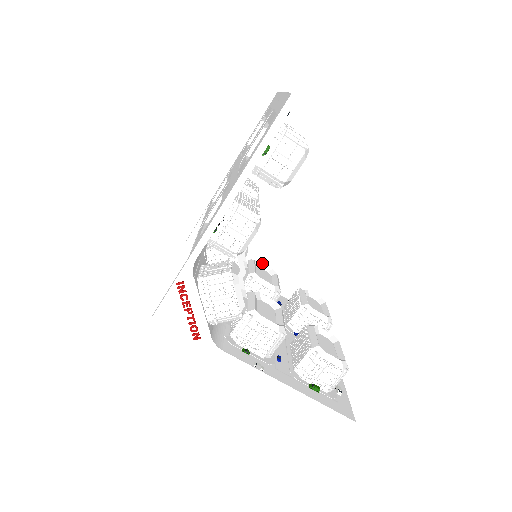
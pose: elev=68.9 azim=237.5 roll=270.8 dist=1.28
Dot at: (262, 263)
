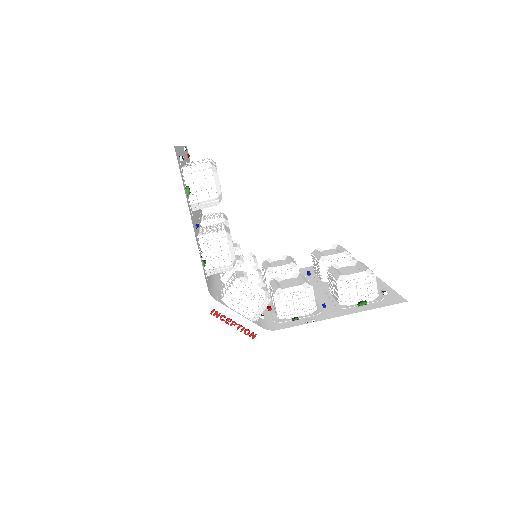
Dot at: (272, 257)
